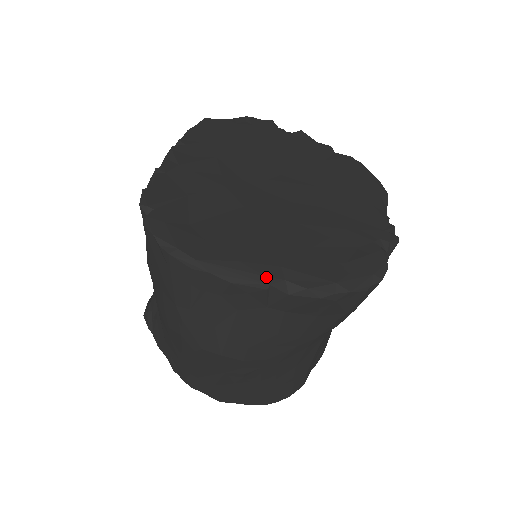
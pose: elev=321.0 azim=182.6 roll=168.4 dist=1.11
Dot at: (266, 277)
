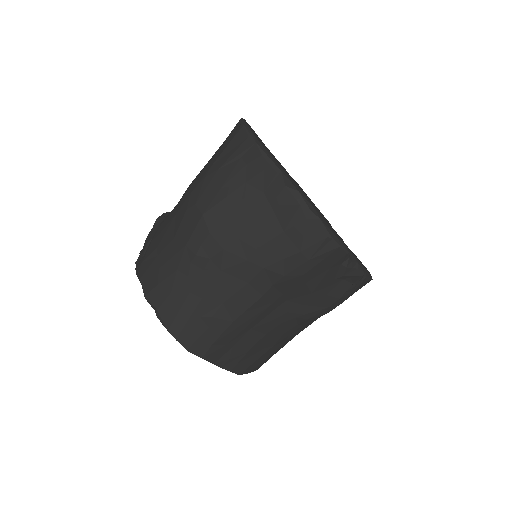
Dot at: (282, 169)
